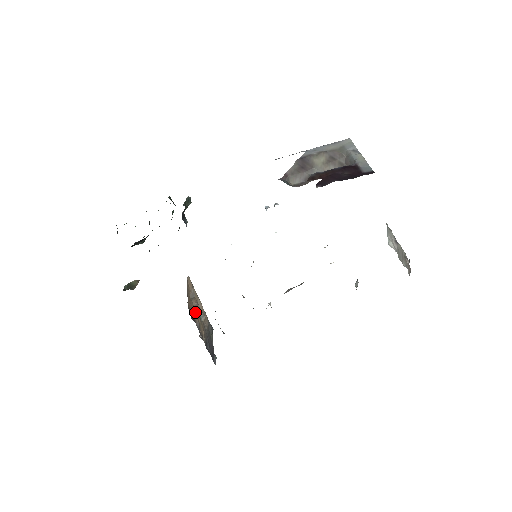
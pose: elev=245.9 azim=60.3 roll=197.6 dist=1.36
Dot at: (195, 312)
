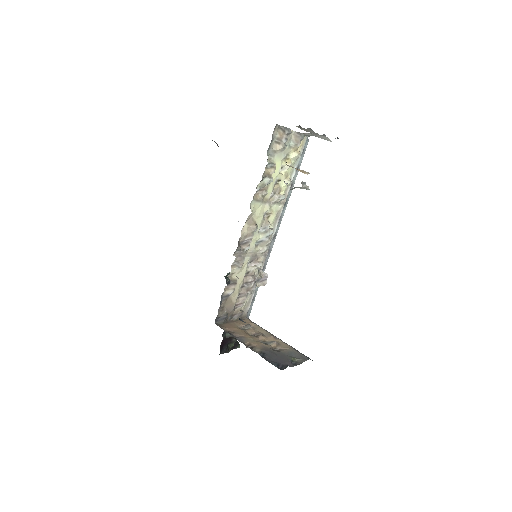
Dot at: (241, 332)
